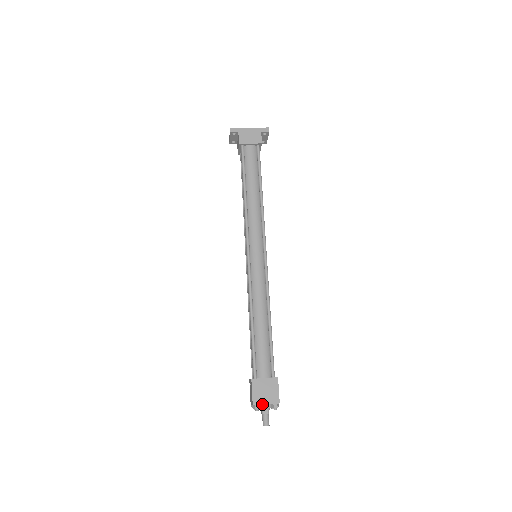
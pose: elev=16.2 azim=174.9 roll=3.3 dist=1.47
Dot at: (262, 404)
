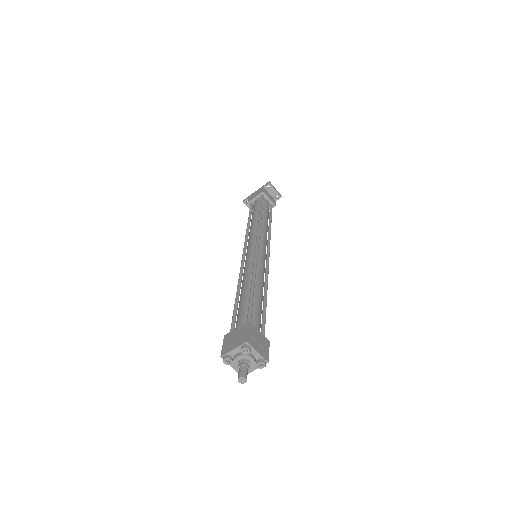
Dot at: (229, 351)
